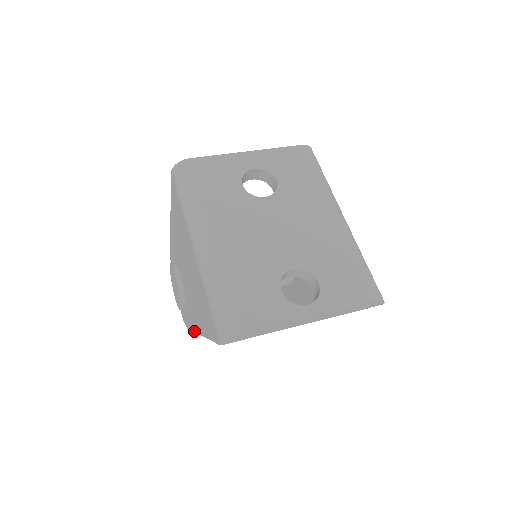
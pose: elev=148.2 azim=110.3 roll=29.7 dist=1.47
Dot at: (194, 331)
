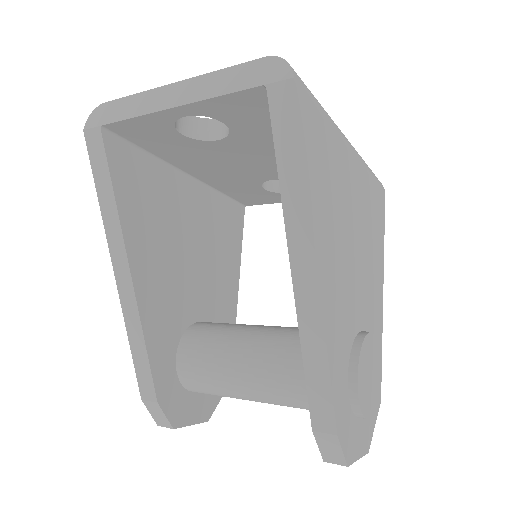
Dot at: (126, 324)
